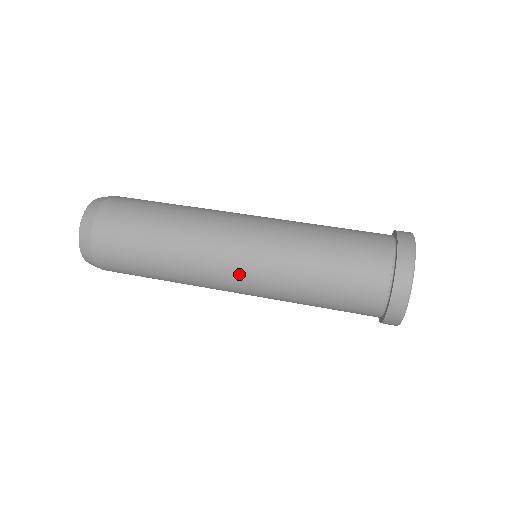
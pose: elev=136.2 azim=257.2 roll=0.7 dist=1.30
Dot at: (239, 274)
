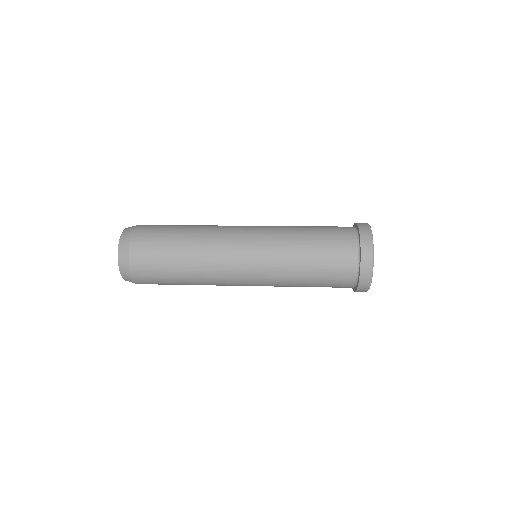
Dot at: (249, 237)
